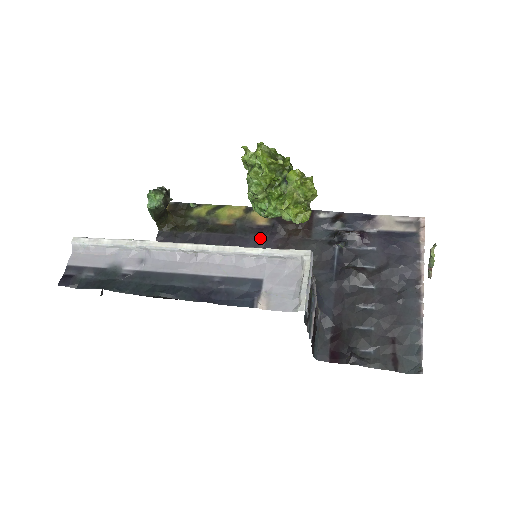
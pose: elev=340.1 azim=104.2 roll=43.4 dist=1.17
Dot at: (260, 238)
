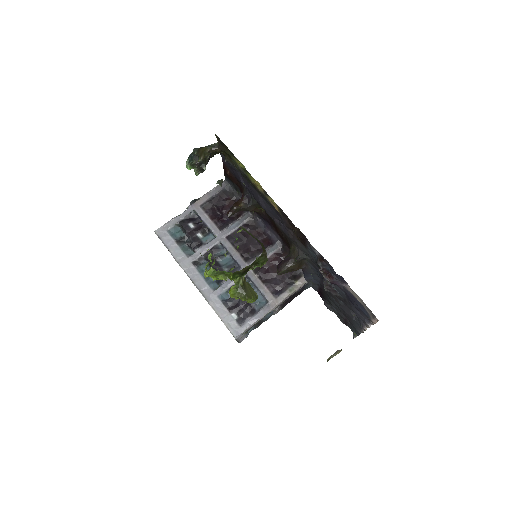
Dot at: (278, 216)
